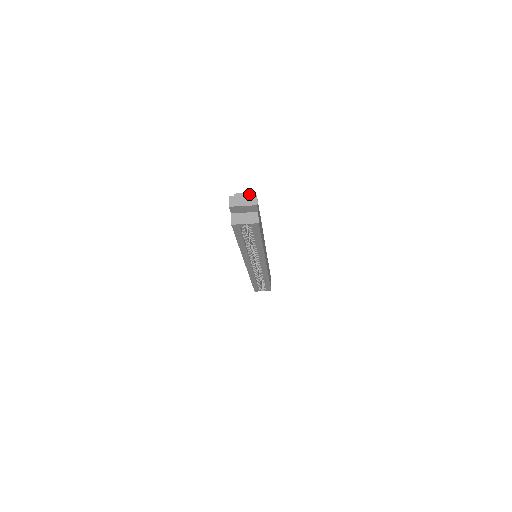
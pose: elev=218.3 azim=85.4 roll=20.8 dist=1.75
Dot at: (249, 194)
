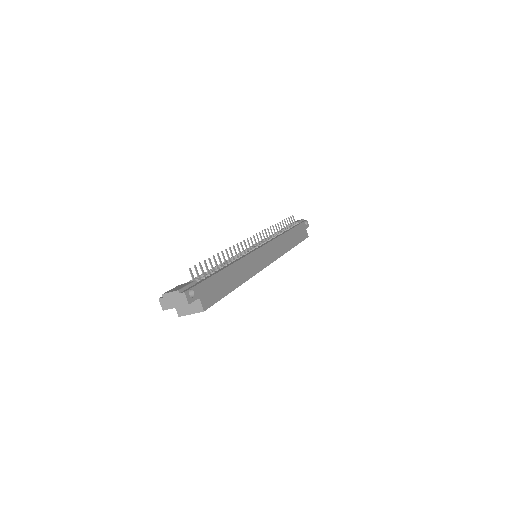
Dot at: (176, 293)
